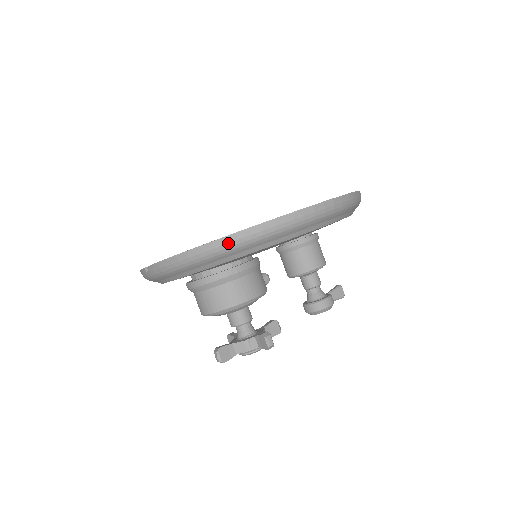
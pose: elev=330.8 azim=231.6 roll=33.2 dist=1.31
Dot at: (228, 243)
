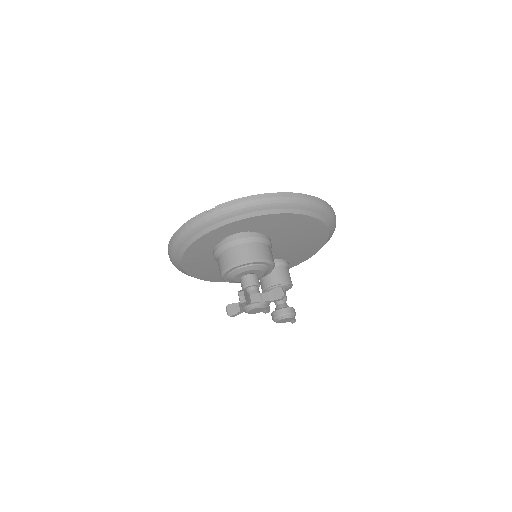
Dot at: (290, 197)
